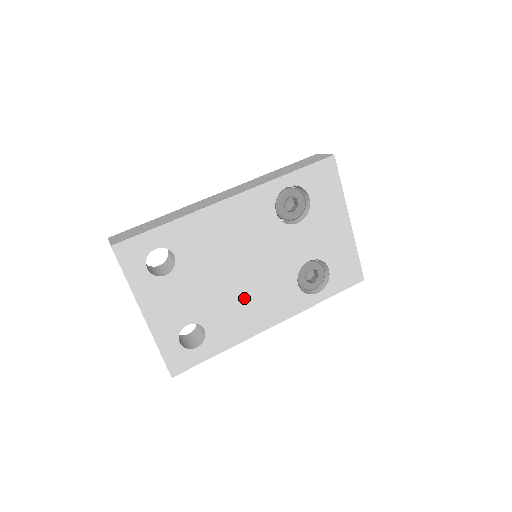
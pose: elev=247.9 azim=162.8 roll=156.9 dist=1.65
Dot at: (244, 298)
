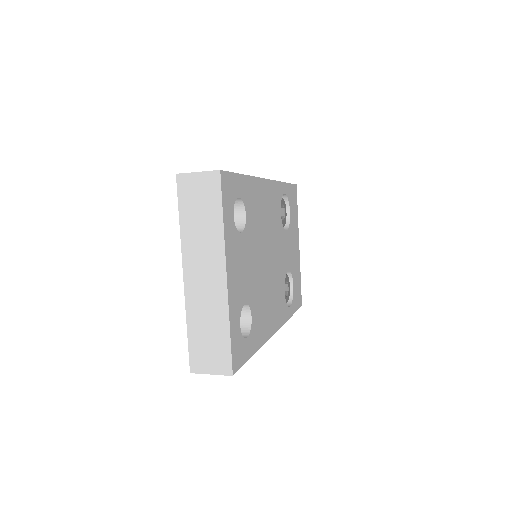
Dot at: (267, 290)
